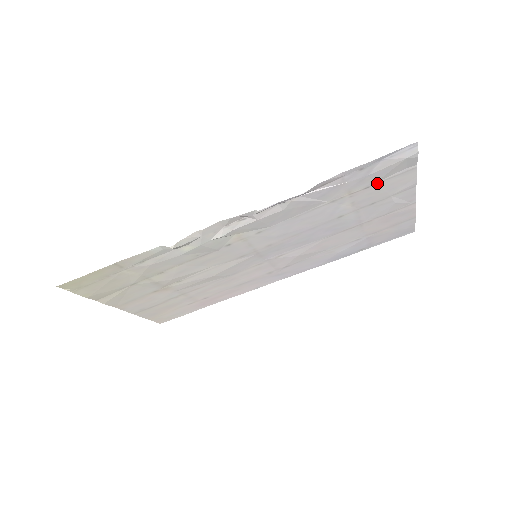
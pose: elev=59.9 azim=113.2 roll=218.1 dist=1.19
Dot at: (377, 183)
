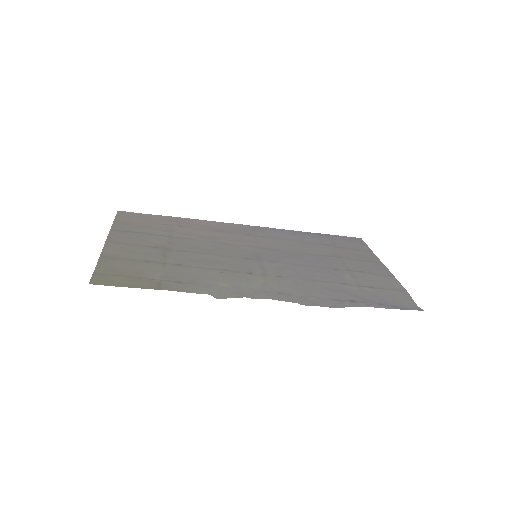
Dot at: (378, 288)
